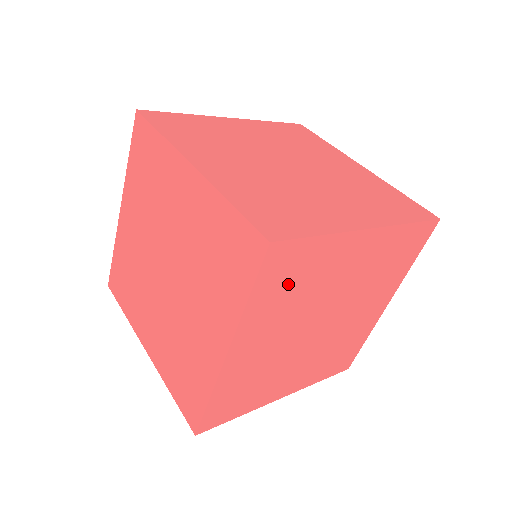
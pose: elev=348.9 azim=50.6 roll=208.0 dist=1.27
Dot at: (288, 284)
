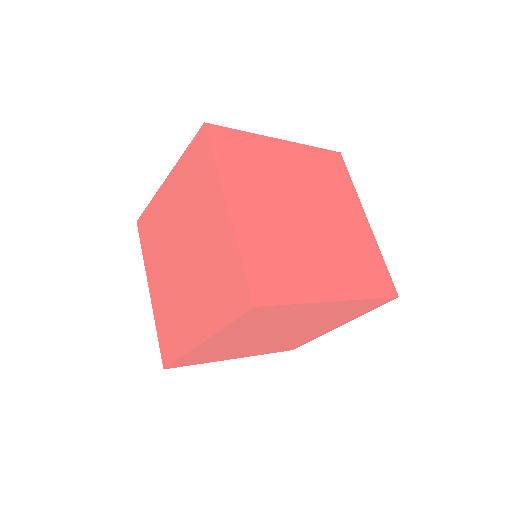
Dot at: (260, 320)
